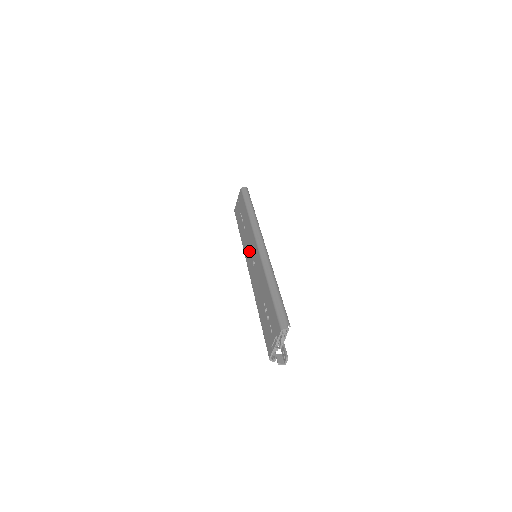
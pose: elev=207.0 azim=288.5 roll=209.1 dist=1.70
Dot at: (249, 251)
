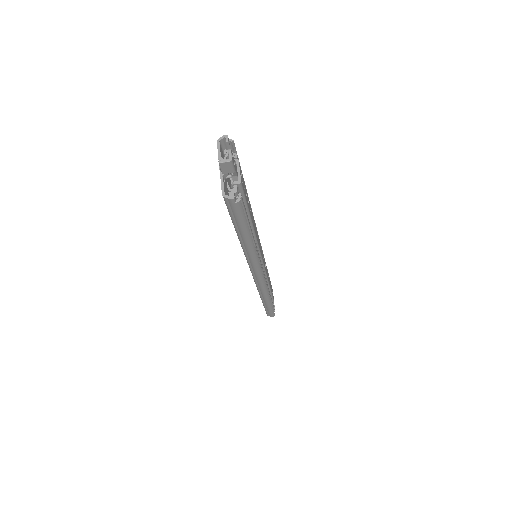
Dot at: occluded
